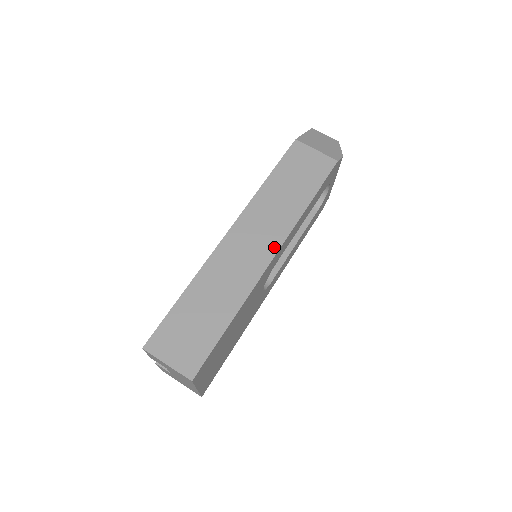
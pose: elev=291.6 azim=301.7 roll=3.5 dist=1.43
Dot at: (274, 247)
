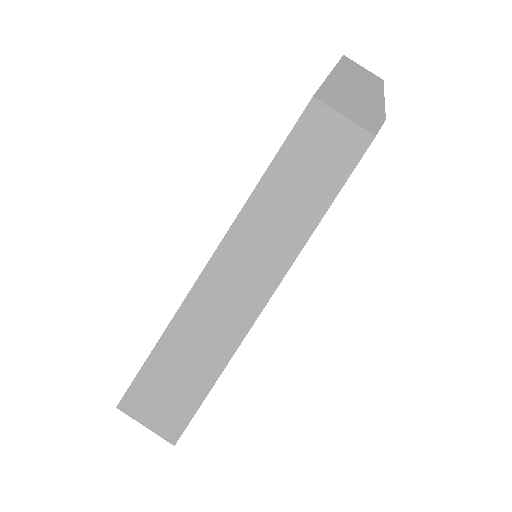
Dot at: (273, 280)
